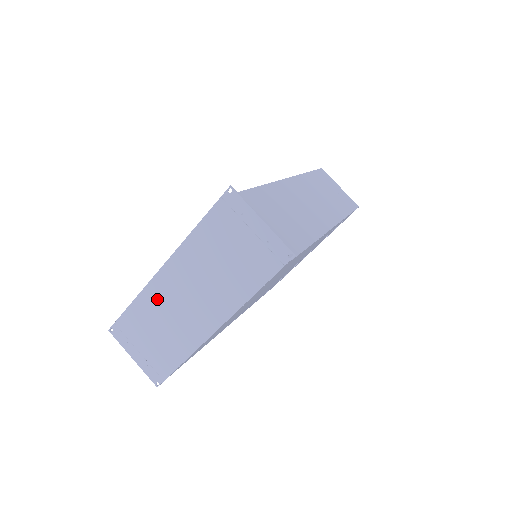
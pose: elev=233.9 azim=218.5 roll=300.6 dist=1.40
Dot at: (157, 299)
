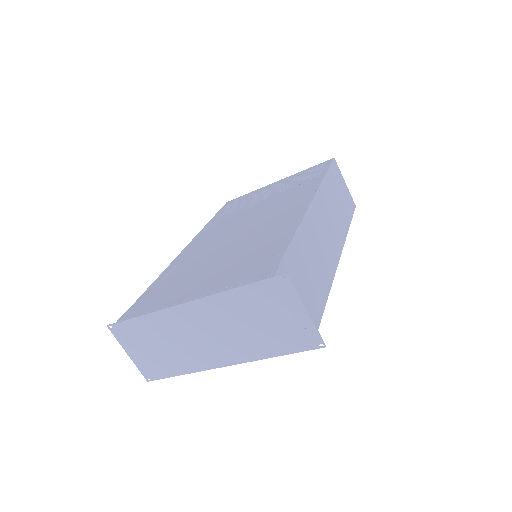
Dot at: (171, 324)
